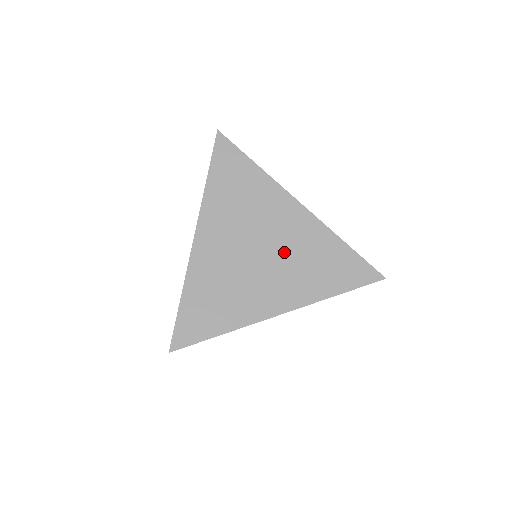
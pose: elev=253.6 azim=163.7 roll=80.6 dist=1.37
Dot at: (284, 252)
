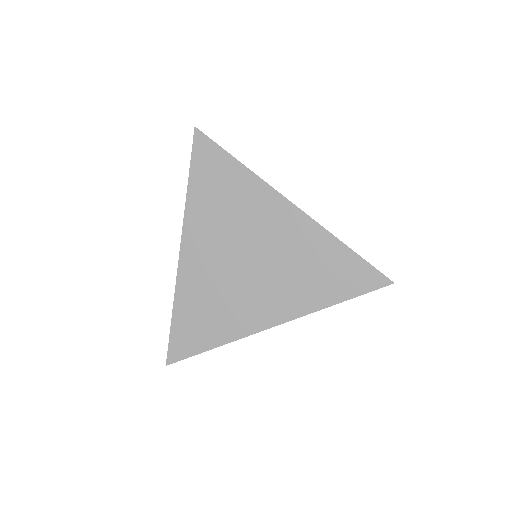
Dot at: (276, 259)
